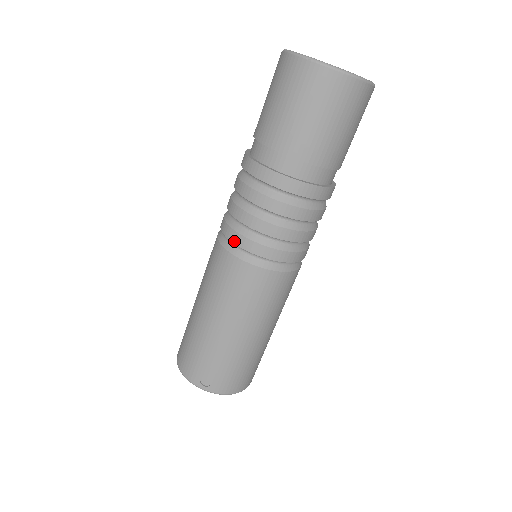
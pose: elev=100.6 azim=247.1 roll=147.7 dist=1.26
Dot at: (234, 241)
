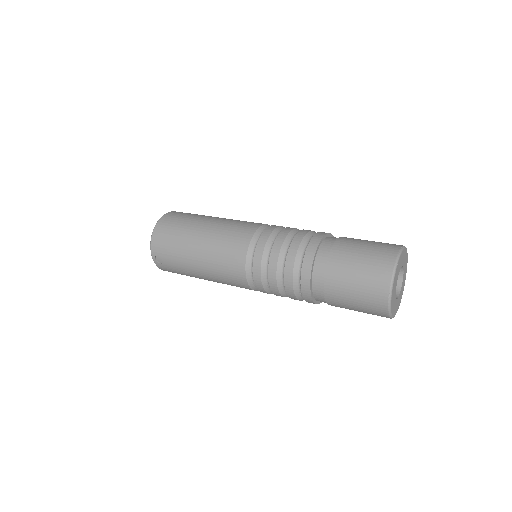
Dot at: (254, 264)
